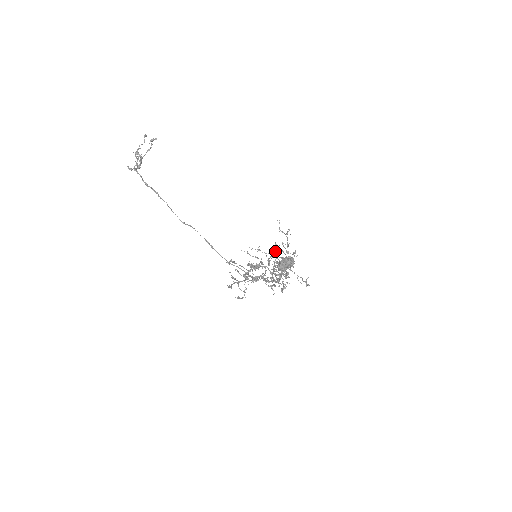
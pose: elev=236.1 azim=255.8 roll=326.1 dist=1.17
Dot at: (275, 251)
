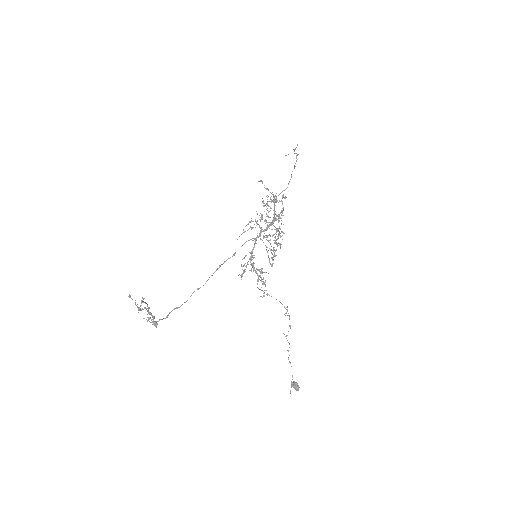
Dot at: occluded
